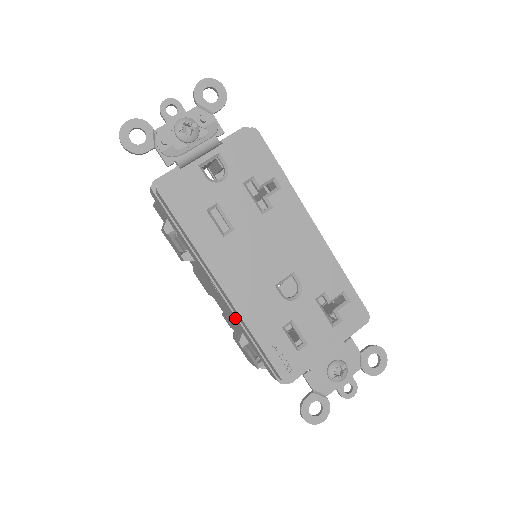
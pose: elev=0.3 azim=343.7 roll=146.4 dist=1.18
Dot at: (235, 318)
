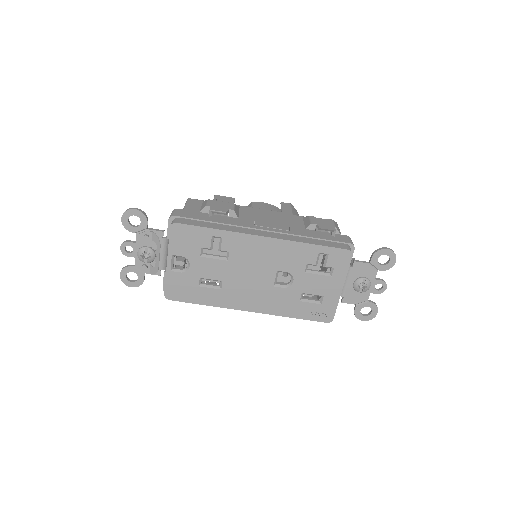
Dot at: occluded
